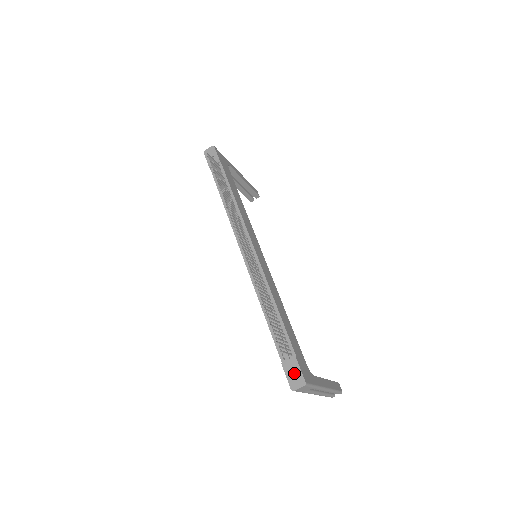
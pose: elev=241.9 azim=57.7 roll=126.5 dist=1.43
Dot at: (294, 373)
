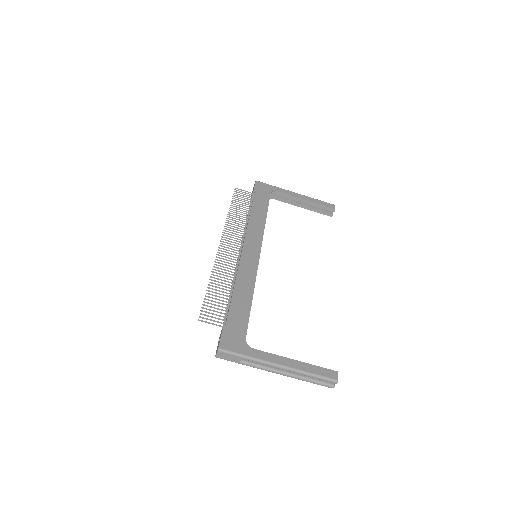
Dot at: occluded
